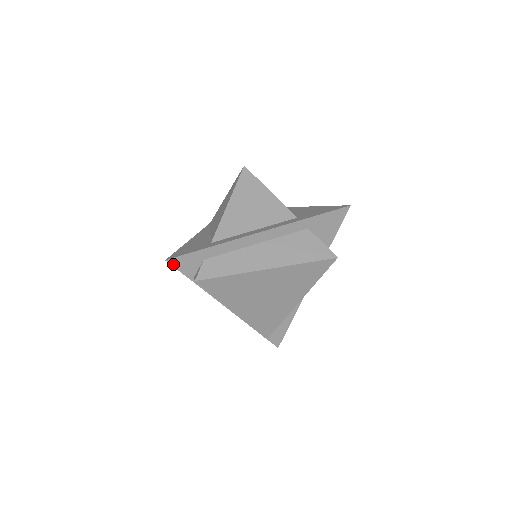
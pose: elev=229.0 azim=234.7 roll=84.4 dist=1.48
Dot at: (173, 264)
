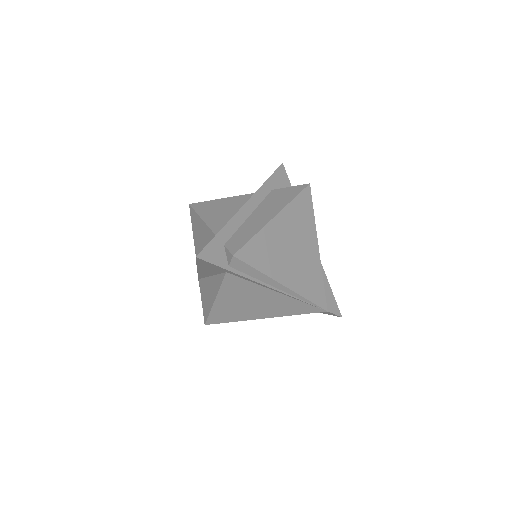
Dot at: (204, 259)
